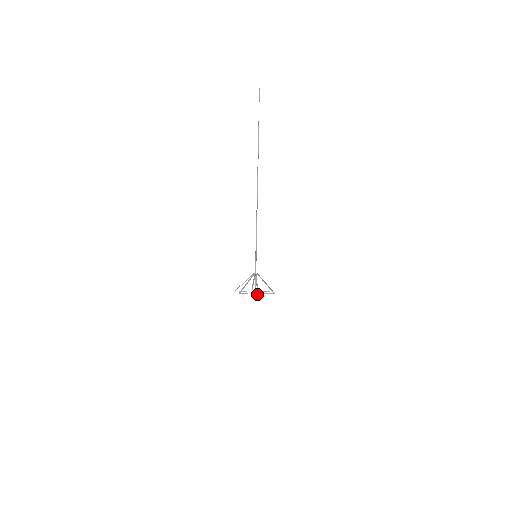
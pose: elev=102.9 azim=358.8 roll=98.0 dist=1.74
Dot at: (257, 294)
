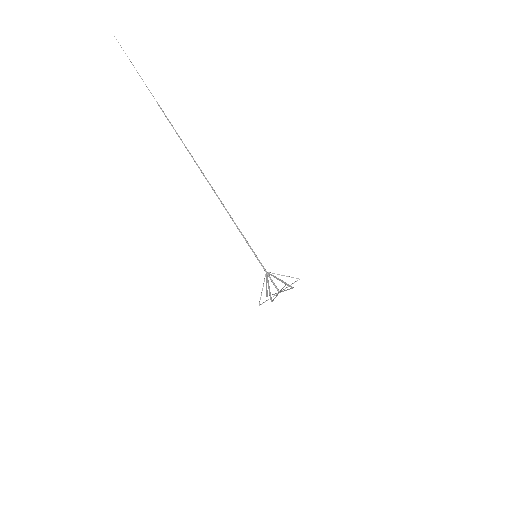
Dot at: occluded
